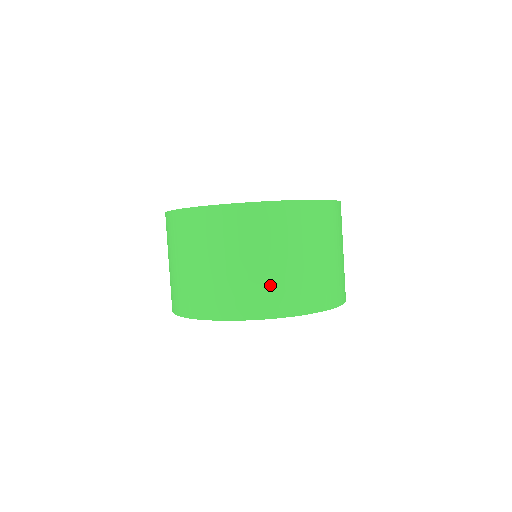
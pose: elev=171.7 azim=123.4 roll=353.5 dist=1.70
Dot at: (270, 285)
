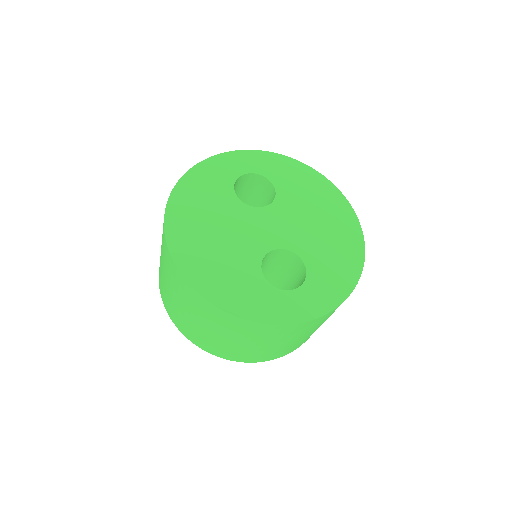
Dot at: (235, 351)
